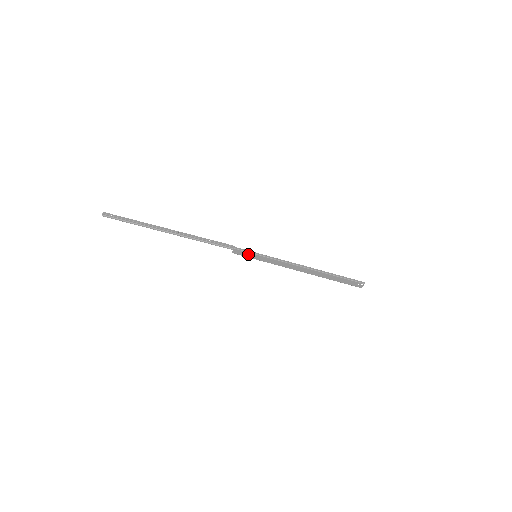
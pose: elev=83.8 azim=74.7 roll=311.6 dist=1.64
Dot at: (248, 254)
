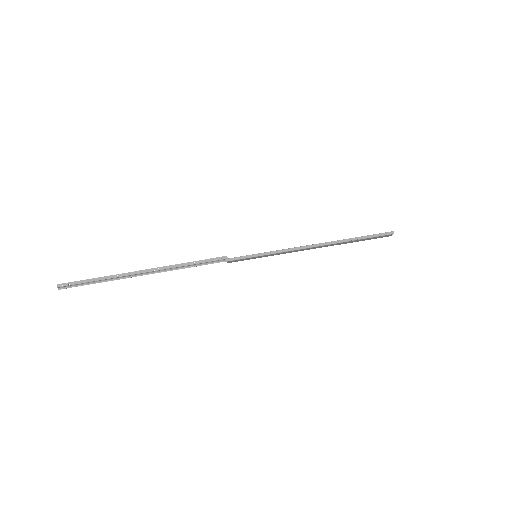
Dot at: (246, 259)
